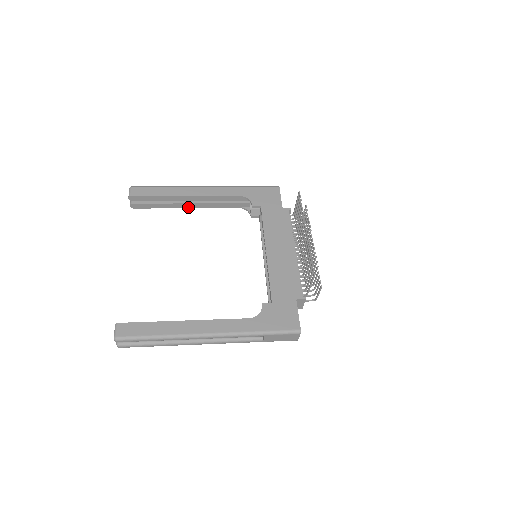
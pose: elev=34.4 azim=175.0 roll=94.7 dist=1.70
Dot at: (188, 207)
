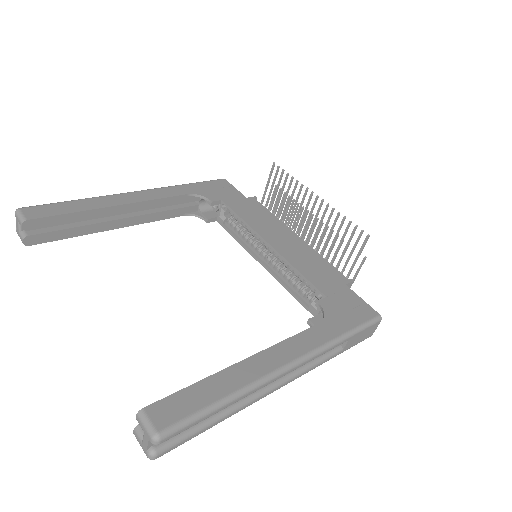
Dot at: (117, 227)
